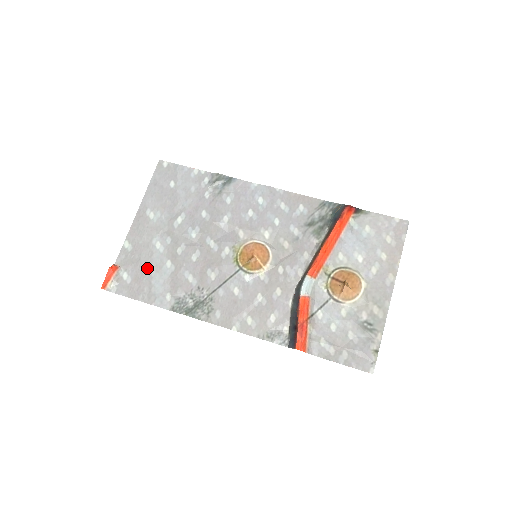
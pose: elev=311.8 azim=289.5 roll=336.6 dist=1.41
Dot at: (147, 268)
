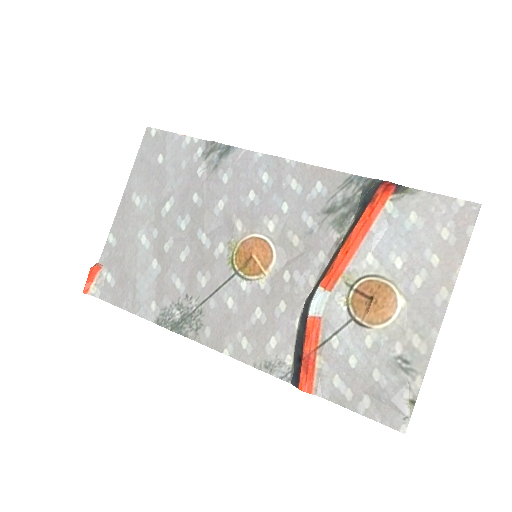
Dot at: (131, 269)
